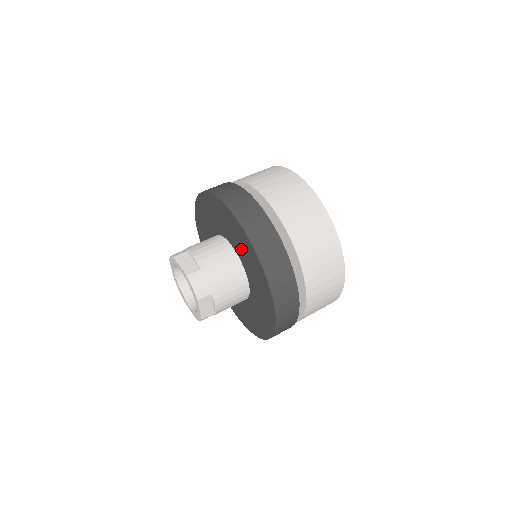
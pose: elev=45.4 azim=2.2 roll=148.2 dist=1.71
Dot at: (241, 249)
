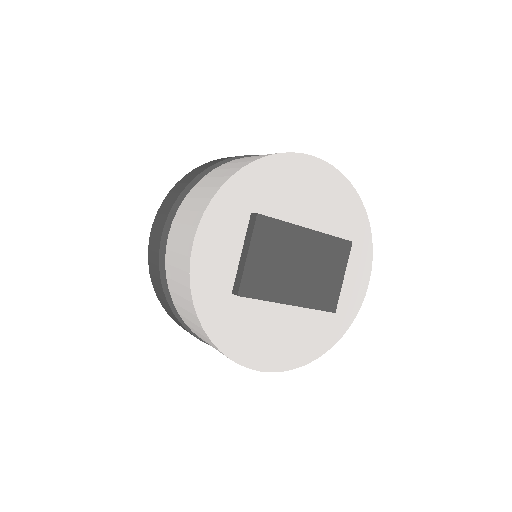
Dot at: occluded
